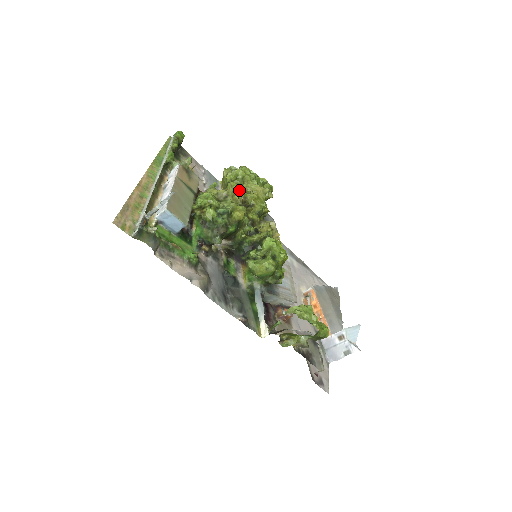
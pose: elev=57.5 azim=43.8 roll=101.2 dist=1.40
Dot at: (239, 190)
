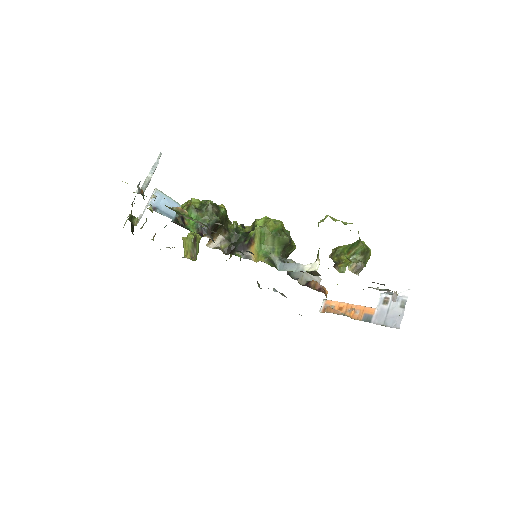
Dot at: occluded
